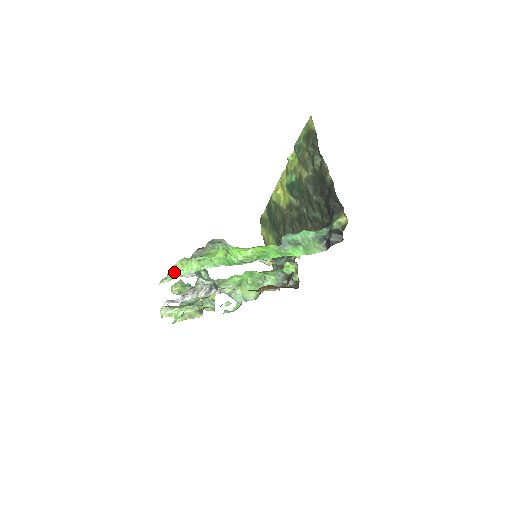
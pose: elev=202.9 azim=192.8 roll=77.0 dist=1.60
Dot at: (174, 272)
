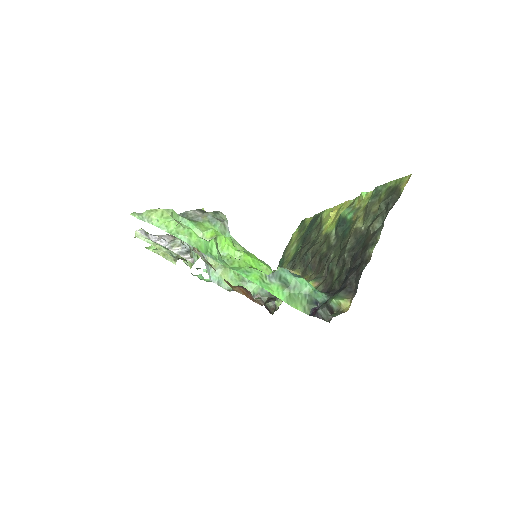
Dot at: (149, 216)
